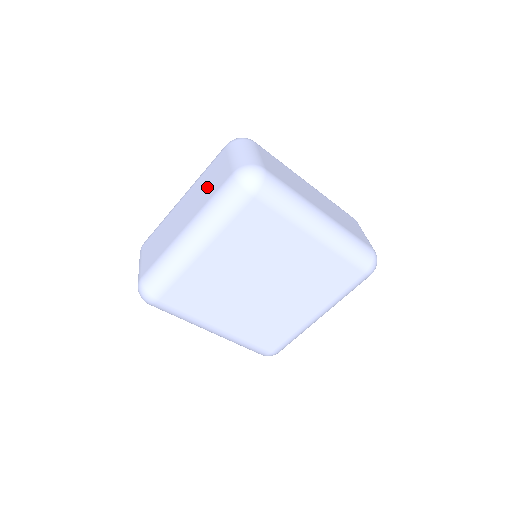
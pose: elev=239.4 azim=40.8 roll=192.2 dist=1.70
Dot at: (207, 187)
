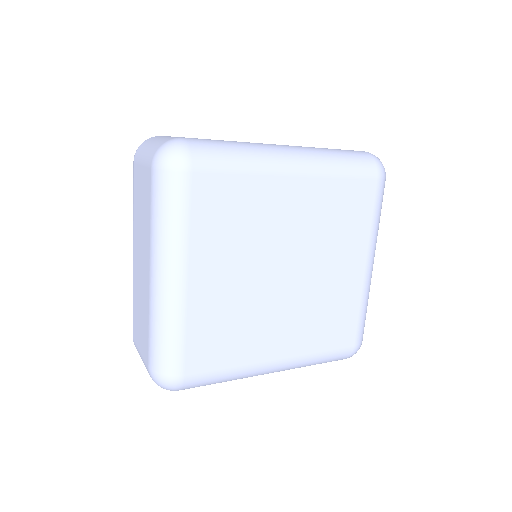
Dot at: (142, 212)
